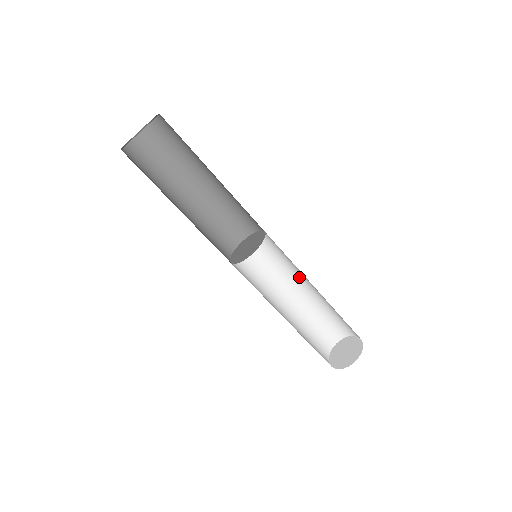
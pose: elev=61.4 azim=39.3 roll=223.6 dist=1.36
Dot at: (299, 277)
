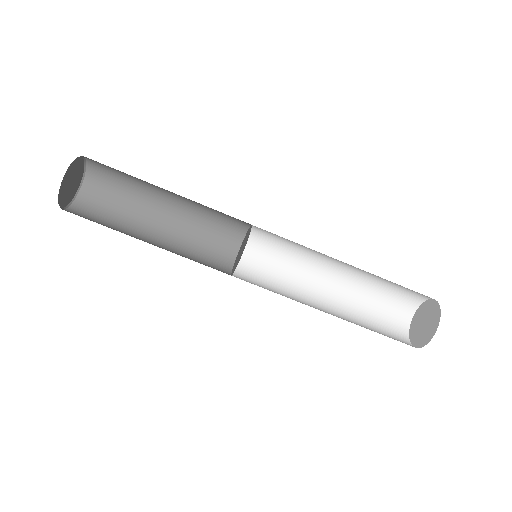
Dot at: (322, 259)
